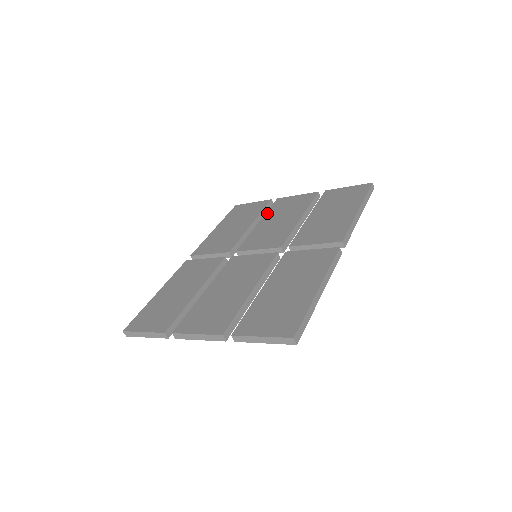
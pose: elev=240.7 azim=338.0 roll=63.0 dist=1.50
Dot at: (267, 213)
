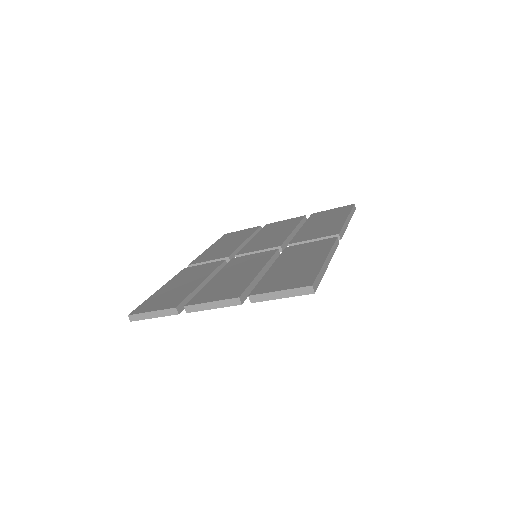
Dot at: (259, 232)
